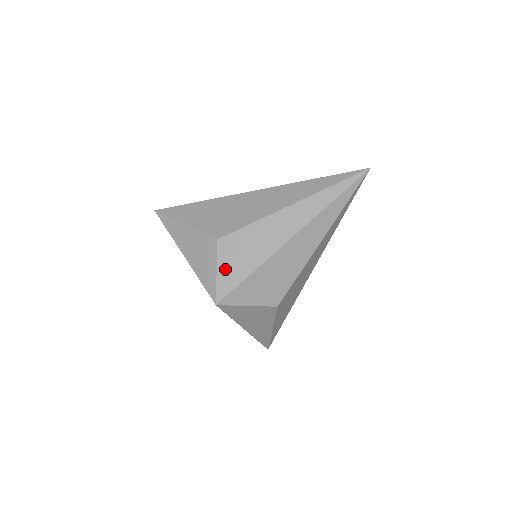
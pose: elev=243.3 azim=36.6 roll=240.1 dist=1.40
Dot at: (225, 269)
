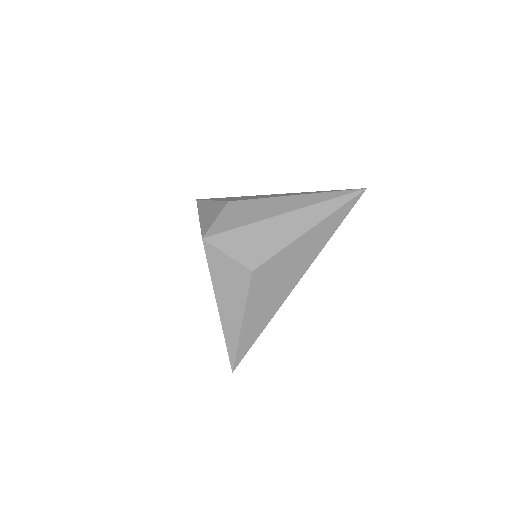
Dot at: (223, 219)
